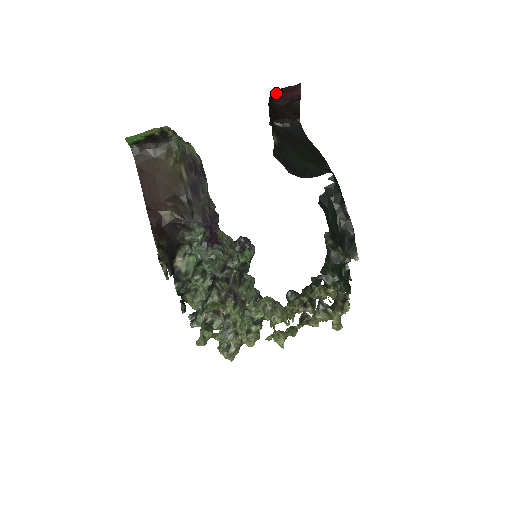
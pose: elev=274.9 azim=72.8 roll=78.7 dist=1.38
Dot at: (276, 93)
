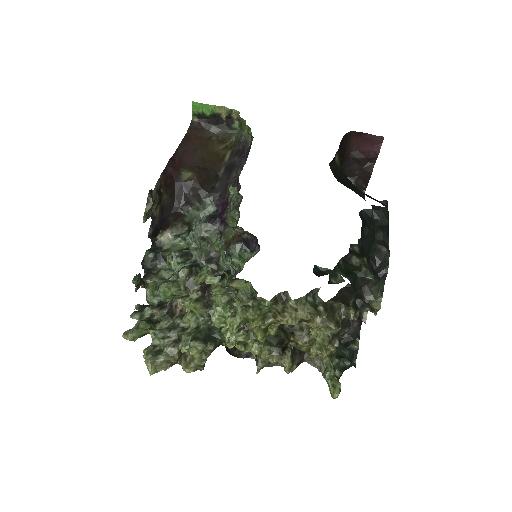
Dot at: (355, 136)
